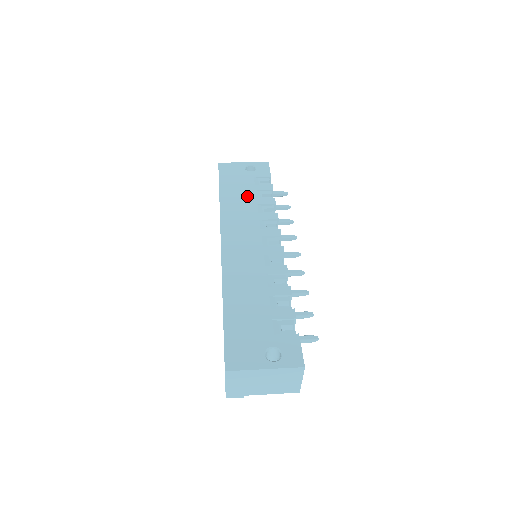
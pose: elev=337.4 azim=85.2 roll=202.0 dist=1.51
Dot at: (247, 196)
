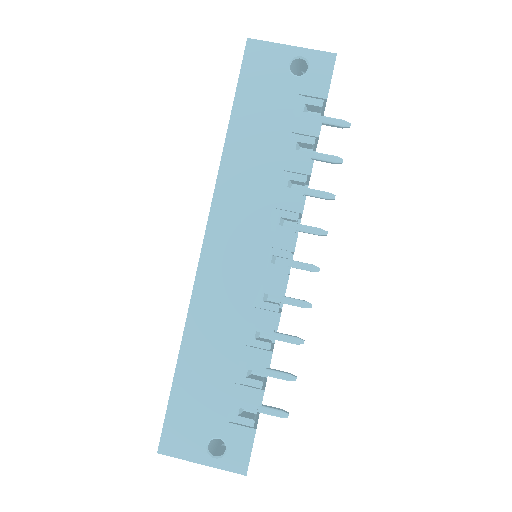
Dot at: (270, 145)
